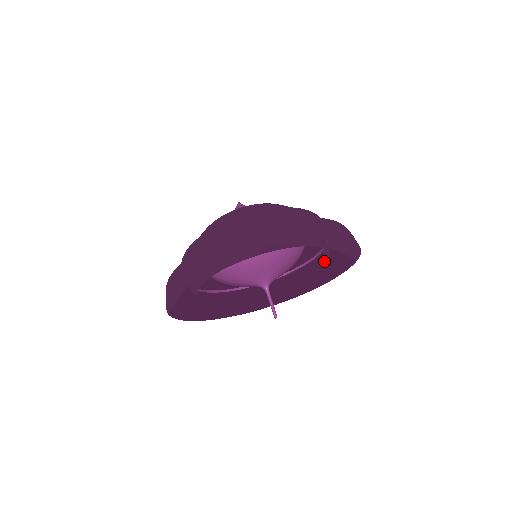
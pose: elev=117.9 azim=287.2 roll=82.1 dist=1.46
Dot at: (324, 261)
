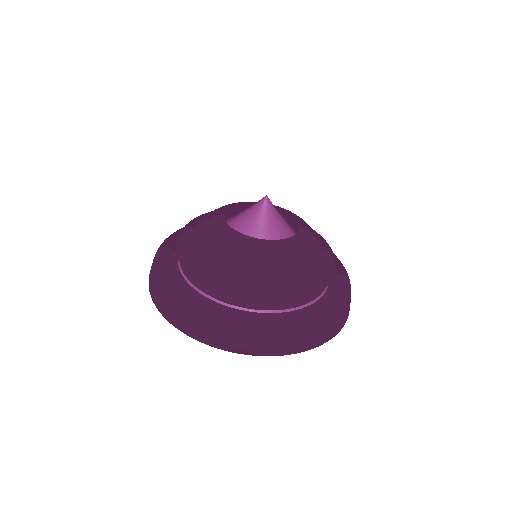
Dot at: occluded
